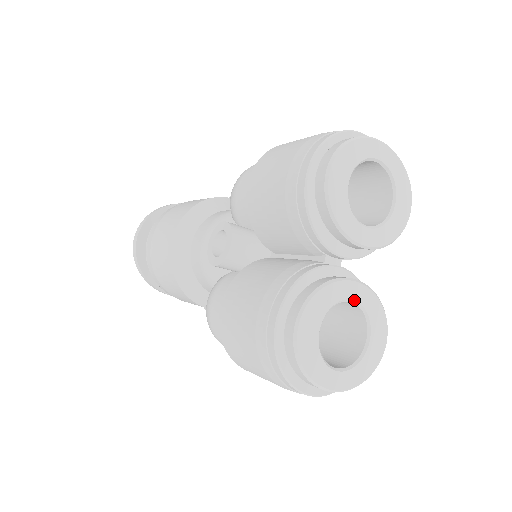
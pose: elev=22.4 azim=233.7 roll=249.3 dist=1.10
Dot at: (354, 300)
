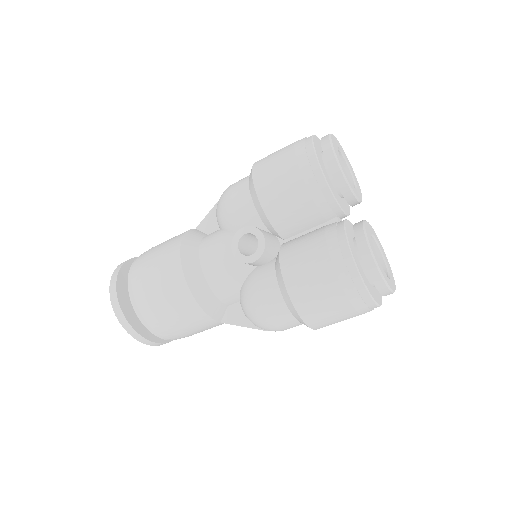
Dot at: (372, 233)
